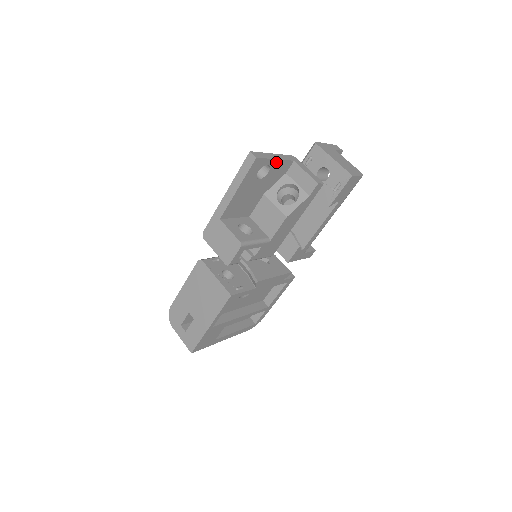
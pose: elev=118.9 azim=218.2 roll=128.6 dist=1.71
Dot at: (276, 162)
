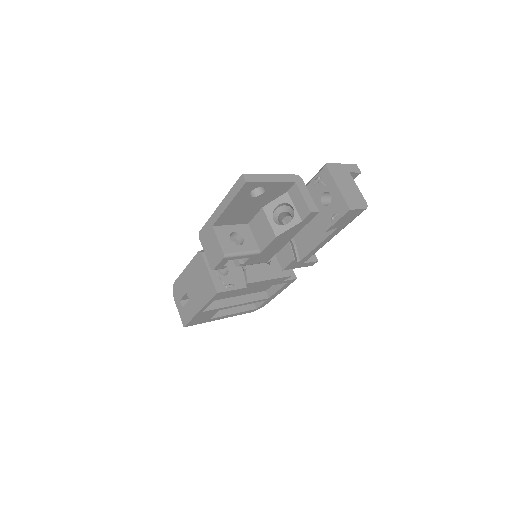
Dot at: (272, 184)
